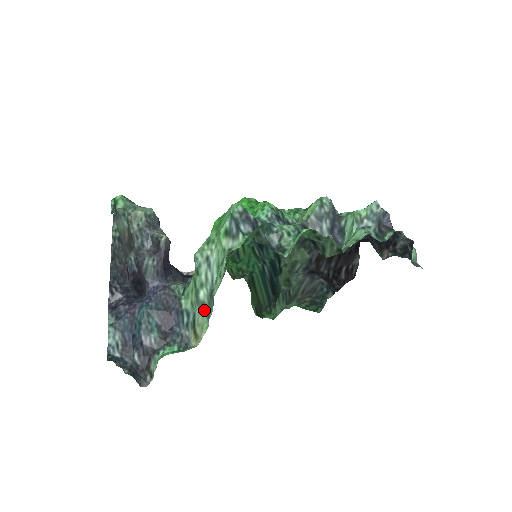
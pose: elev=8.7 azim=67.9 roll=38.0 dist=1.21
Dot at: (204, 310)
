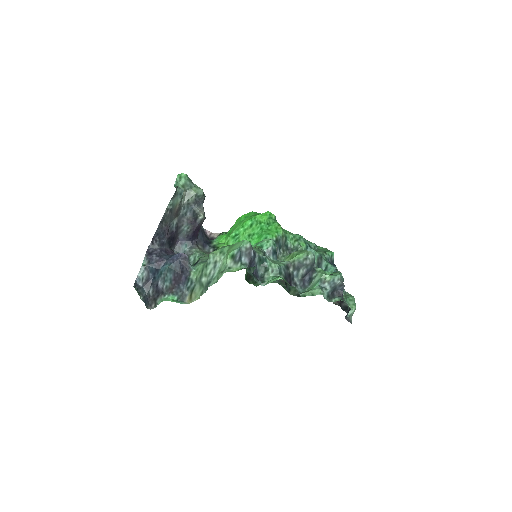
Dot at: (201, 287)
